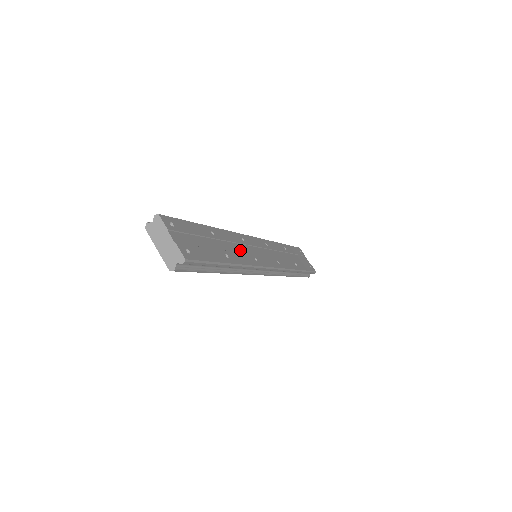
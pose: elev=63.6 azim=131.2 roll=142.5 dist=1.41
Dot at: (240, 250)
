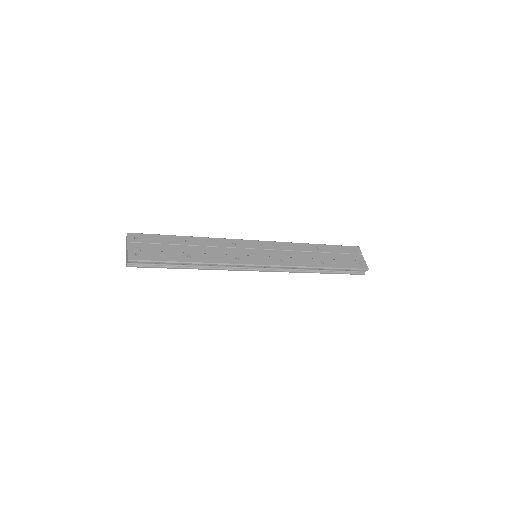
Dot at: (218, 252)
